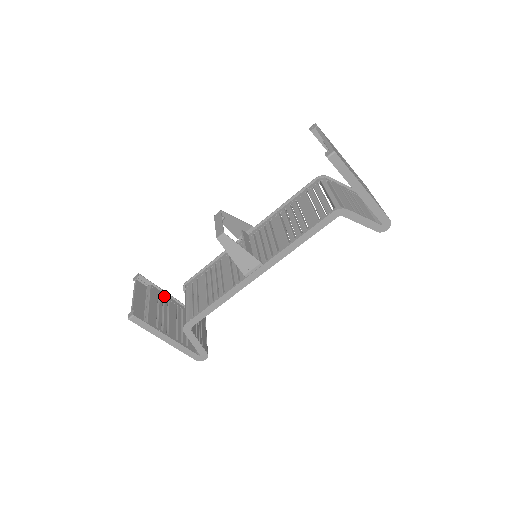
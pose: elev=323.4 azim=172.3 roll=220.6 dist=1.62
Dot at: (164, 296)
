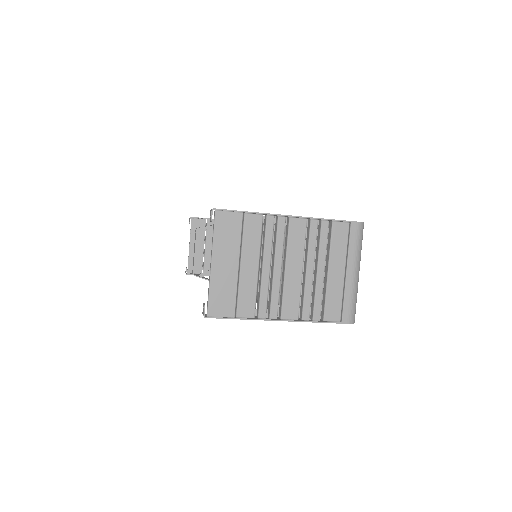
Dot at: occluded
